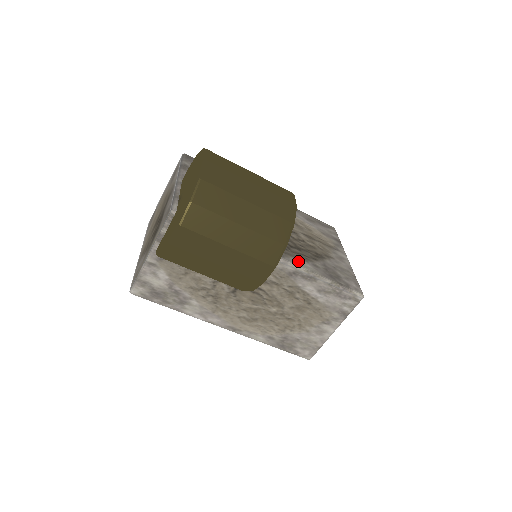
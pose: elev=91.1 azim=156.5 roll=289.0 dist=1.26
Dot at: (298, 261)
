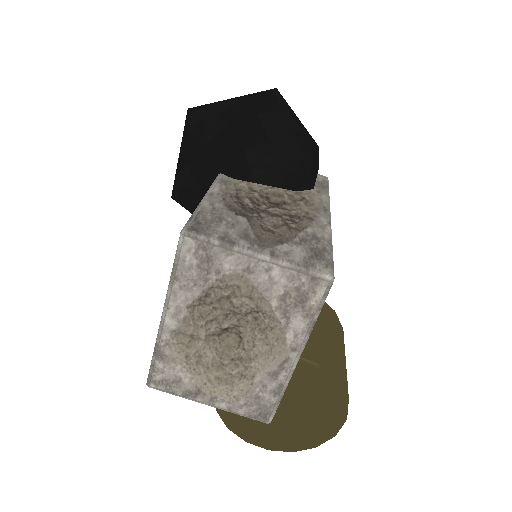
Dot at: occluded
